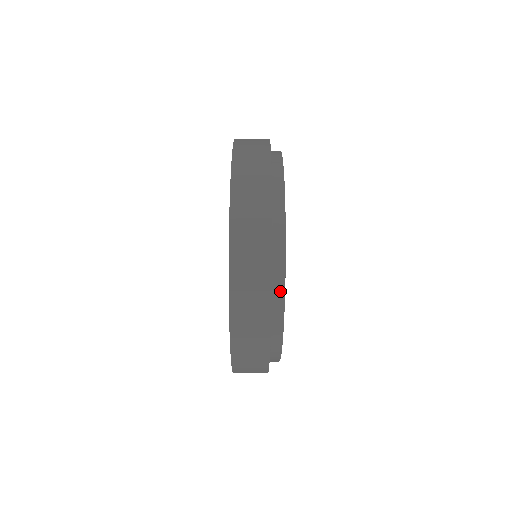
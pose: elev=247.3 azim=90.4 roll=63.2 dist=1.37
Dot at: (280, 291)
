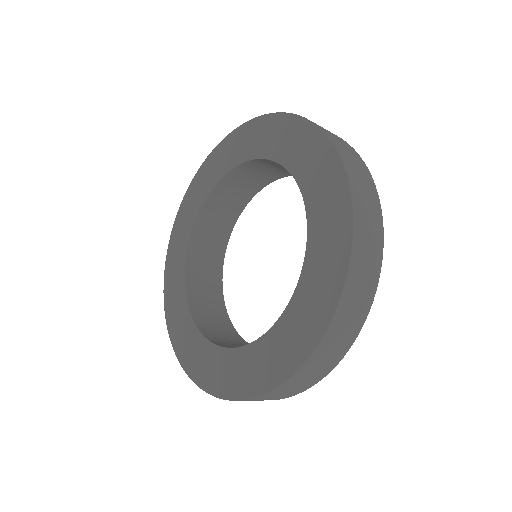
Dot at: occluded
